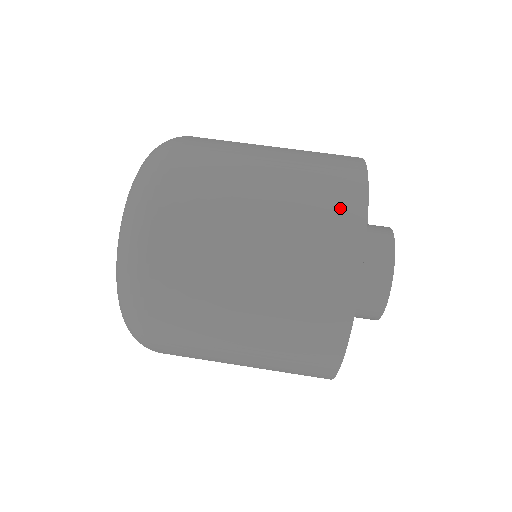
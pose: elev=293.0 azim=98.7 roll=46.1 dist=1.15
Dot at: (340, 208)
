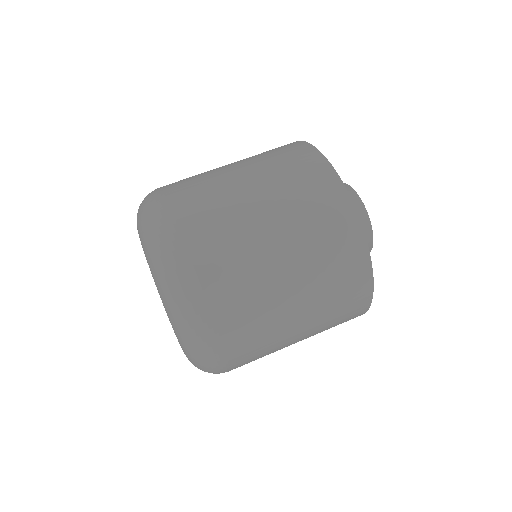
Dot at: (311, 170)
